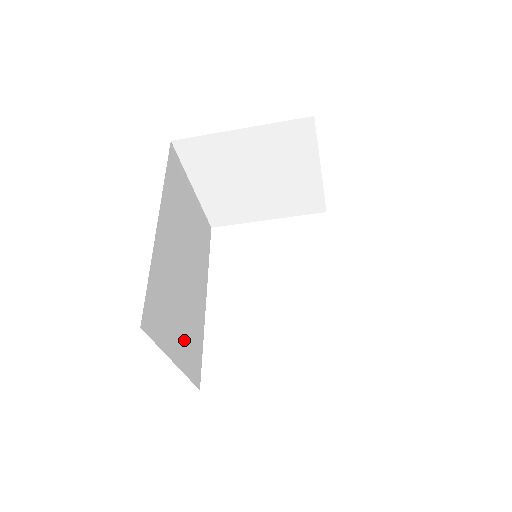
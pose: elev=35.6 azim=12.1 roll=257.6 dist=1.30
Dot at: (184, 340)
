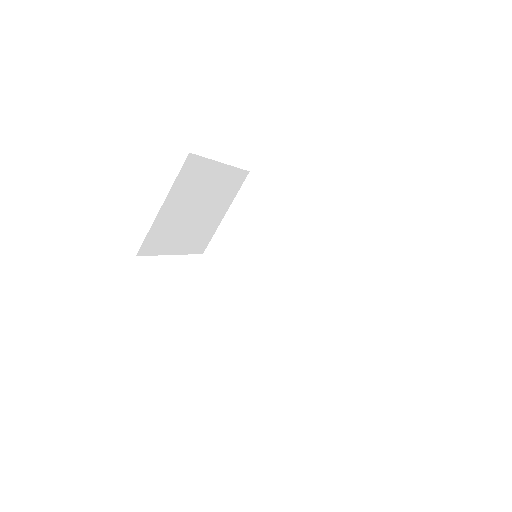
Dot at: occluded
